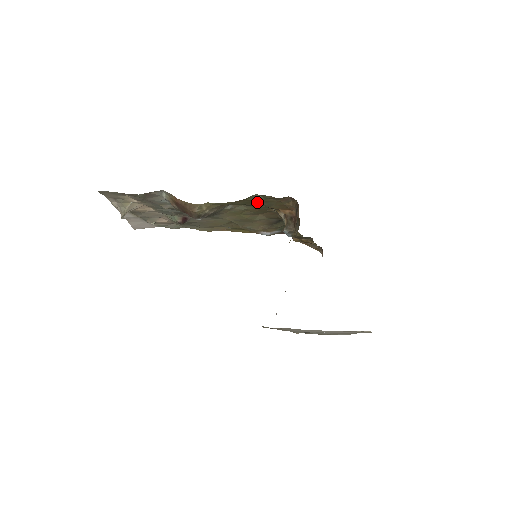
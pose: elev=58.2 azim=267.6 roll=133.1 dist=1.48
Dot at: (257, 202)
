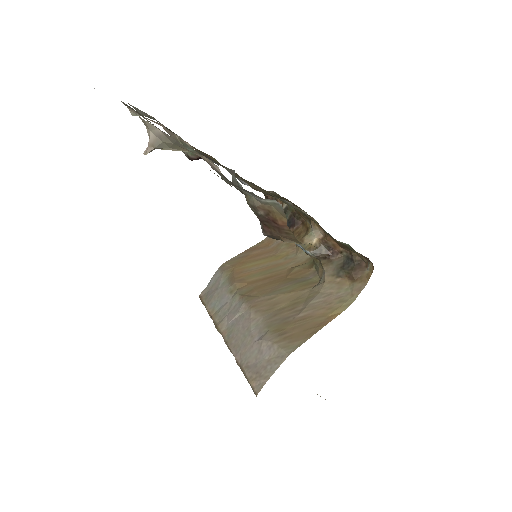
Dot at: occluded
